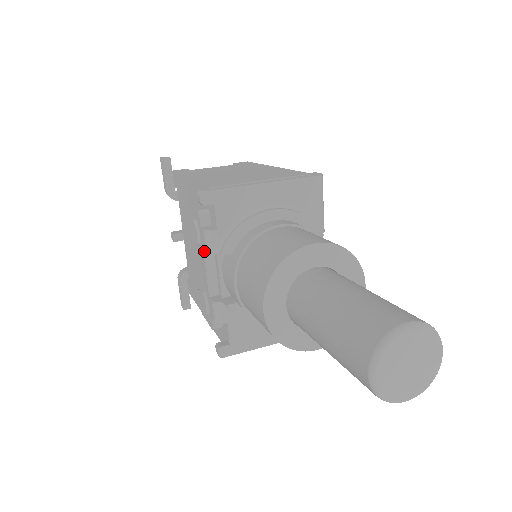
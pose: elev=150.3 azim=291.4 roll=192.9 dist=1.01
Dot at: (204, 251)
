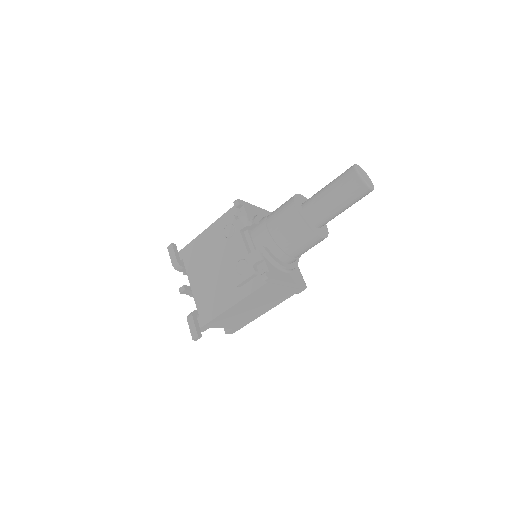
Dot at: (240, 231)
